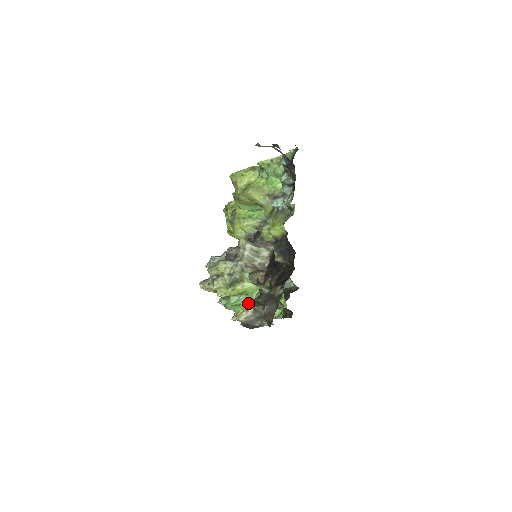
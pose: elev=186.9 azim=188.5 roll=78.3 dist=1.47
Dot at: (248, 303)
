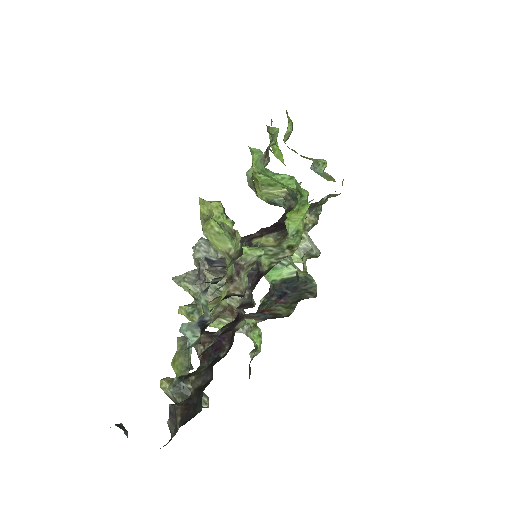
Dot at: (172, 382)
